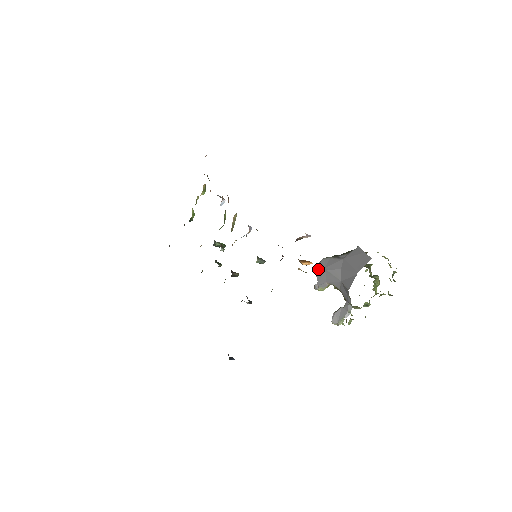
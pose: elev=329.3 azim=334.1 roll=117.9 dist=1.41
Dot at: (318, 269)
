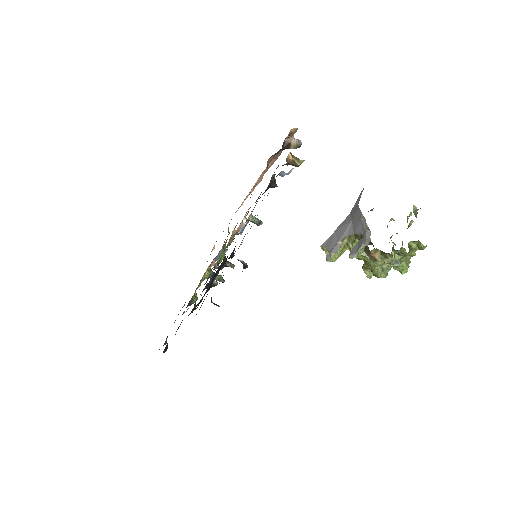
Dot at: (327, 240)
